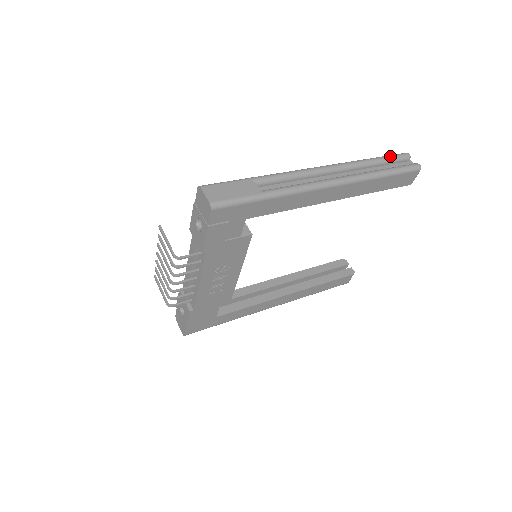
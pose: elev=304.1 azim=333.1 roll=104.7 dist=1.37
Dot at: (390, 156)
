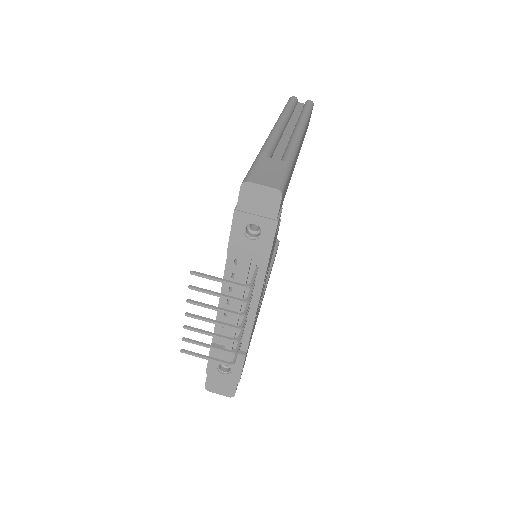
Dot at: (291, 102)
